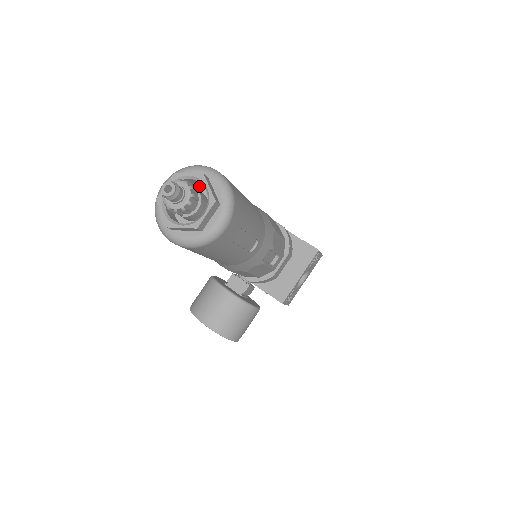
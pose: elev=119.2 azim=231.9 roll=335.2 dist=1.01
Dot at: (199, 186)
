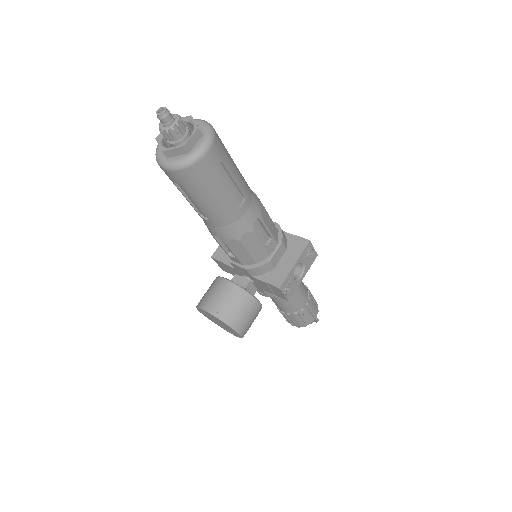
Dot at: occluded
